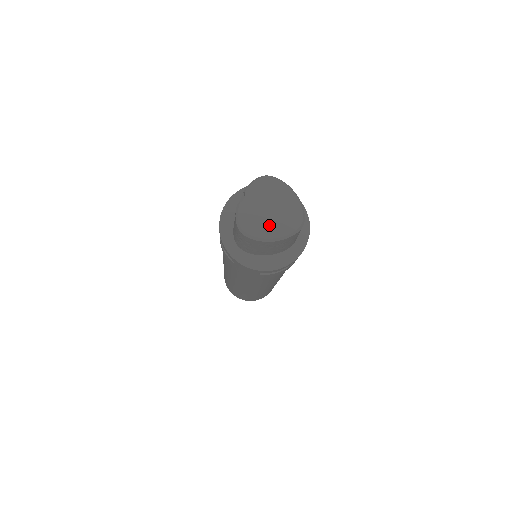
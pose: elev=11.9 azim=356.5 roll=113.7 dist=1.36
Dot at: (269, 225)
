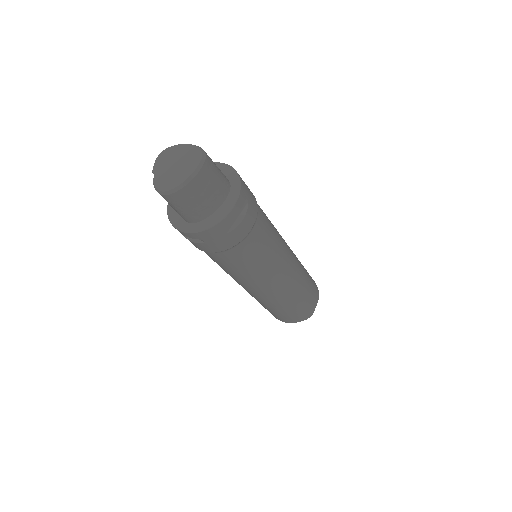
Dot at: (180, 174)
